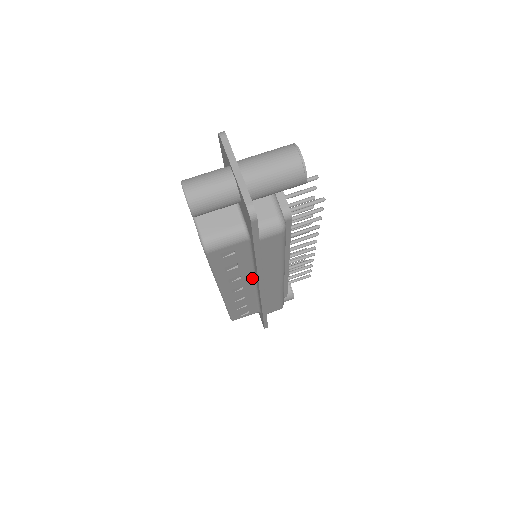
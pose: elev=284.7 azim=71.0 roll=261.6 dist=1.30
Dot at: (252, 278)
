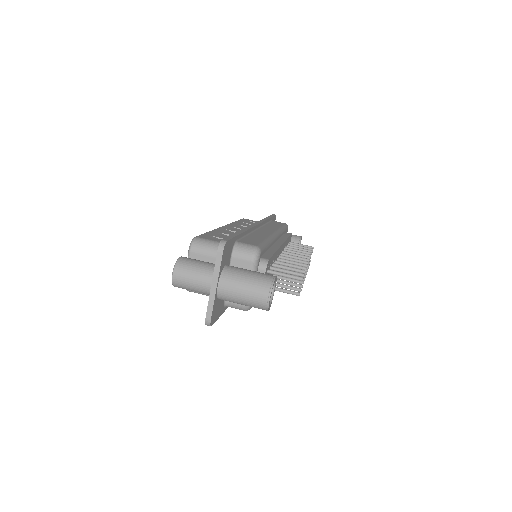
Dot at: occluded
